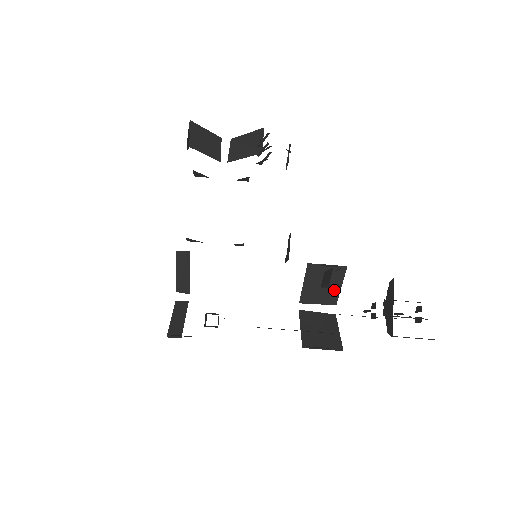
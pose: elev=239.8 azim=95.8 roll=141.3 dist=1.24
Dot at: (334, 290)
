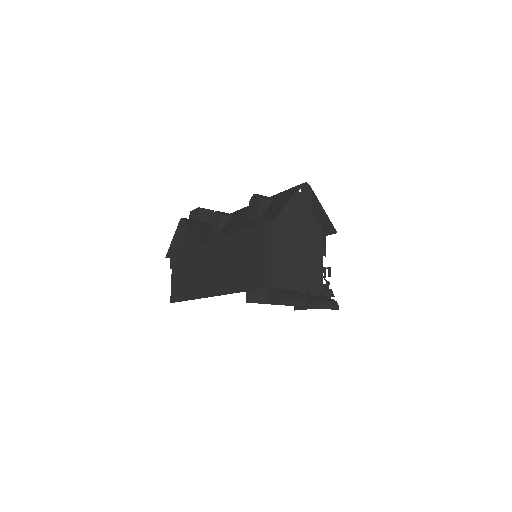
Dot at: occluded
